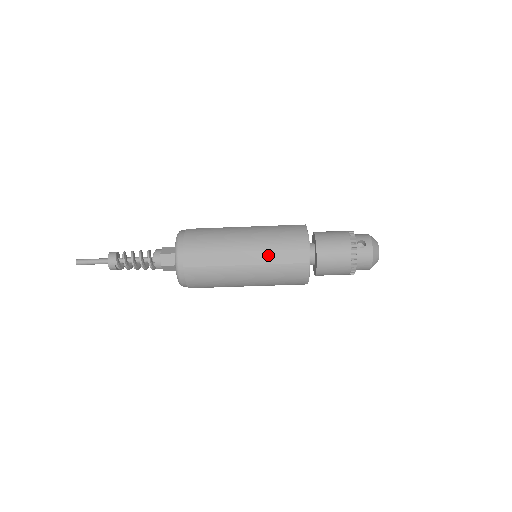
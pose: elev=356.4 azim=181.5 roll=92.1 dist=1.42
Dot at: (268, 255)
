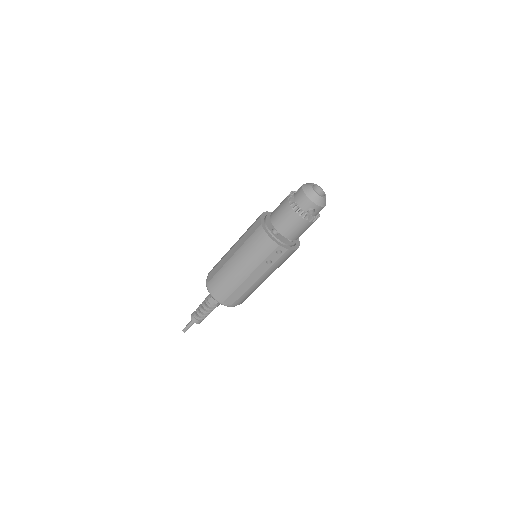
Dot at: (242, 240)
